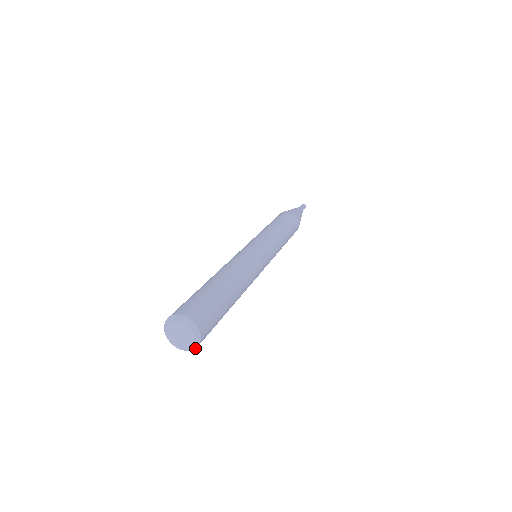
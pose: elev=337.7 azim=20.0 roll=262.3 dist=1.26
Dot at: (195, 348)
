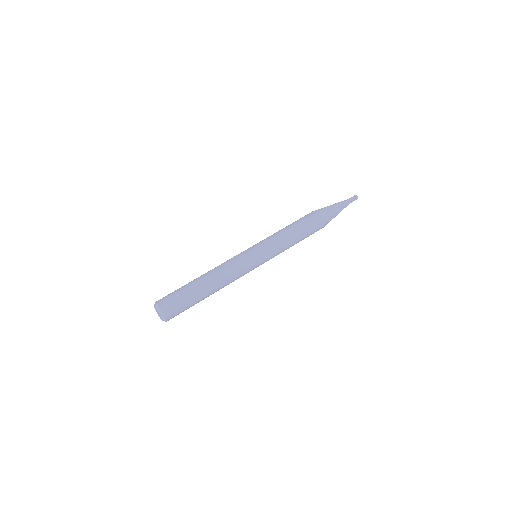
Dot at: (166, 320)
